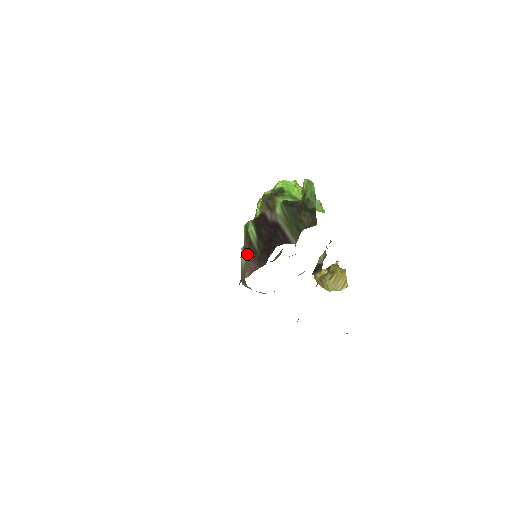
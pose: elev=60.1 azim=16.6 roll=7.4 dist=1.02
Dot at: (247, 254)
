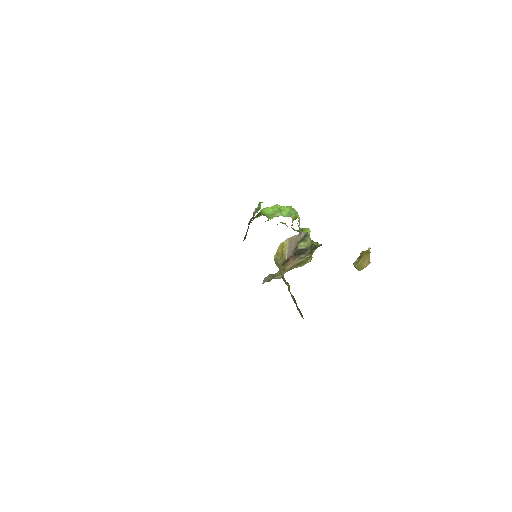
Dot at: occluded
